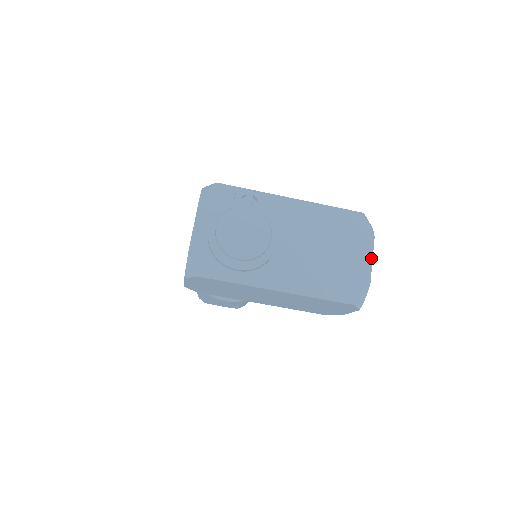
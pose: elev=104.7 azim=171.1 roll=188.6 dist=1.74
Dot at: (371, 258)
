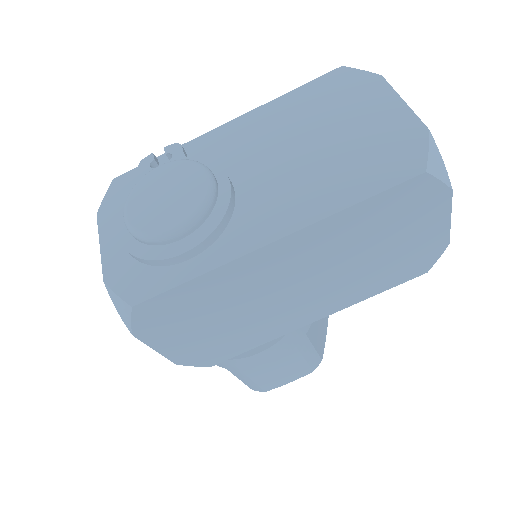
Dot at: (399, 100)
